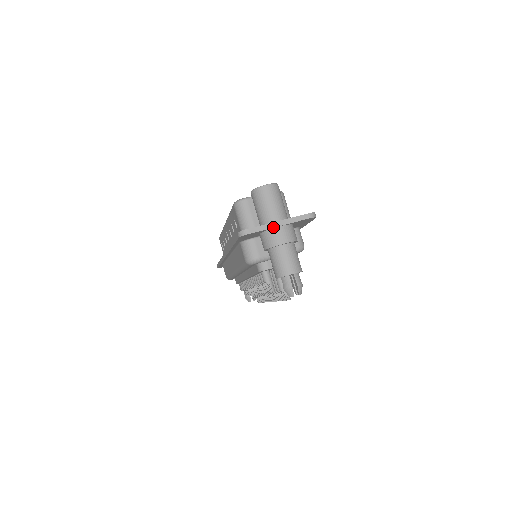
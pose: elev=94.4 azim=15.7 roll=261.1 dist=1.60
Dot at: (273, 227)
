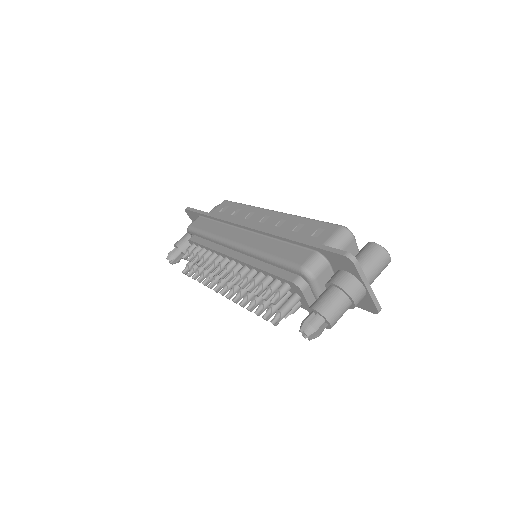
Dot at: (365, 283)
